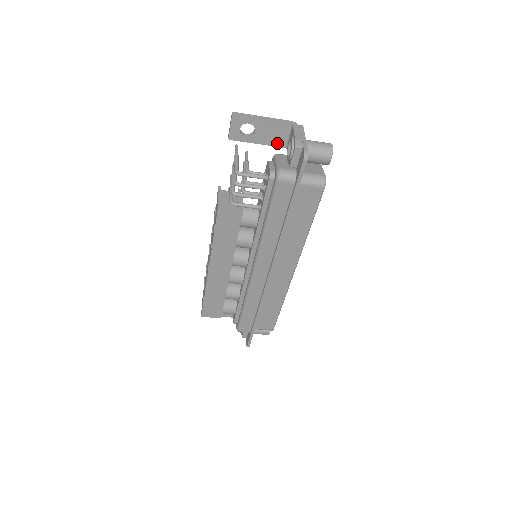
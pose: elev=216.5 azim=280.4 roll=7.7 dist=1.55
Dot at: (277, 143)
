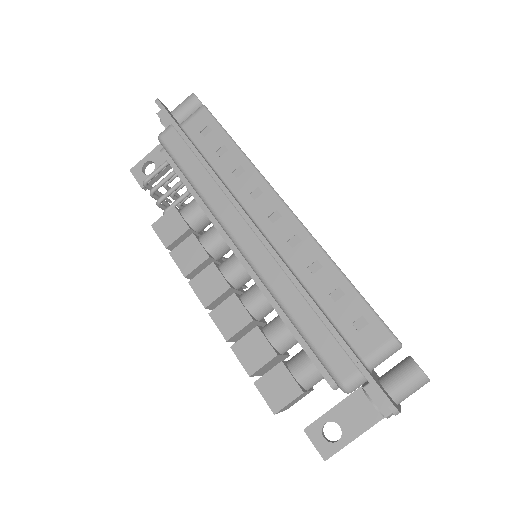
Dot at: occluded
